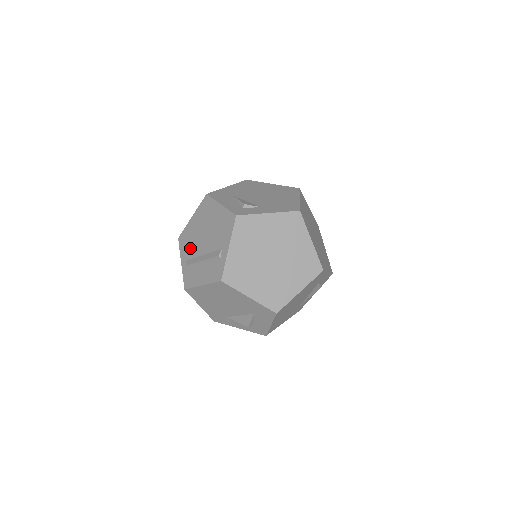
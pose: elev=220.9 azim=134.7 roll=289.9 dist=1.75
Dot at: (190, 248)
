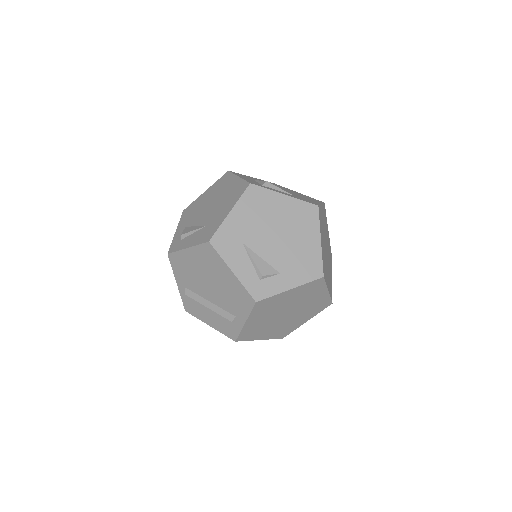
Dot at: (188, 280)
